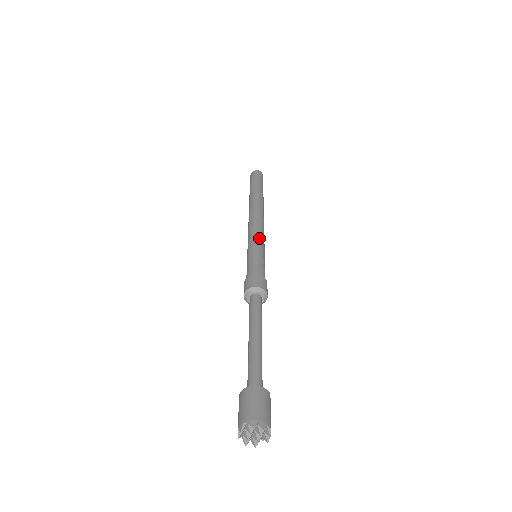
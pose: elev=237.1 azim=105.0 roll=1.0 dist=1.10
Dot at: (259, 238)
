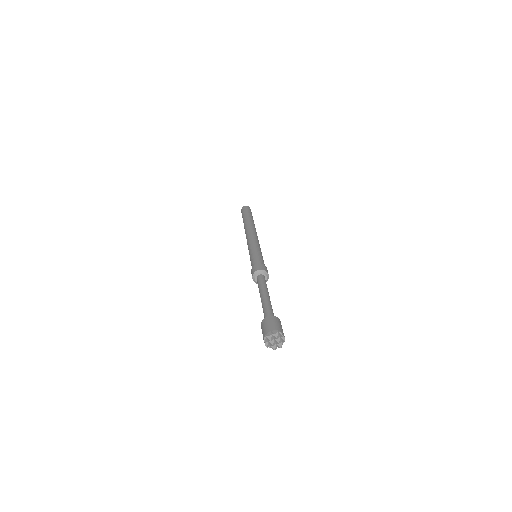
Dot at: (253, 245)
